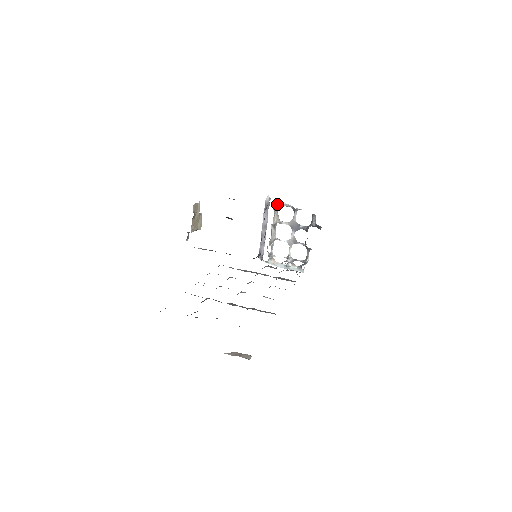
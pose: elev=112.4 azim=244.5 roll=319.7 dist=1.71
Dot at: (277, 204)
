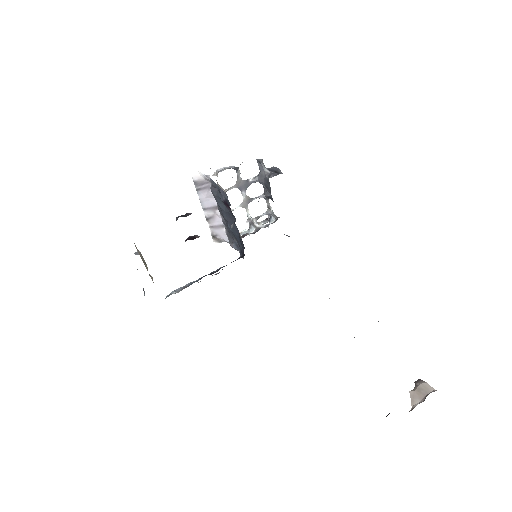
Dot at: (217, 176)
